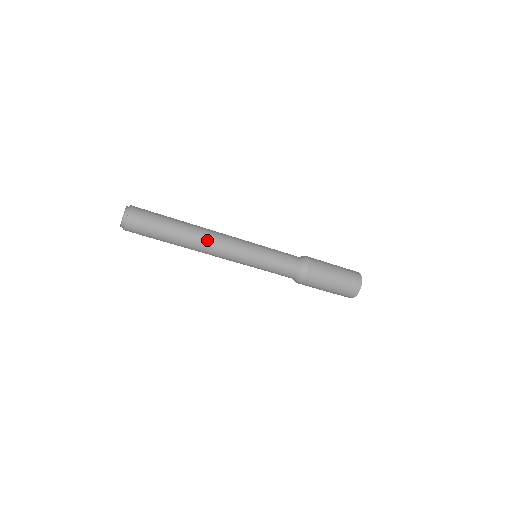
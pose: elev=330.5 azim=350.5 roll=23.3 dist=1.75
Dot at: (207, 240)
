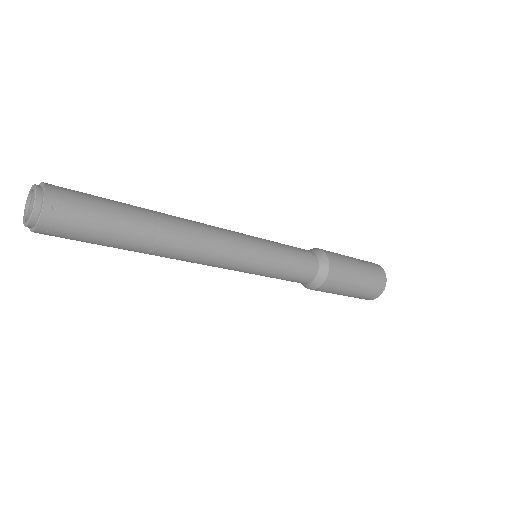
Dot at: (190, 240)
